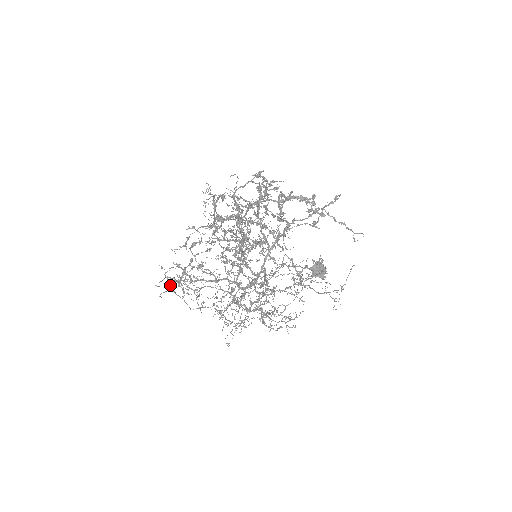
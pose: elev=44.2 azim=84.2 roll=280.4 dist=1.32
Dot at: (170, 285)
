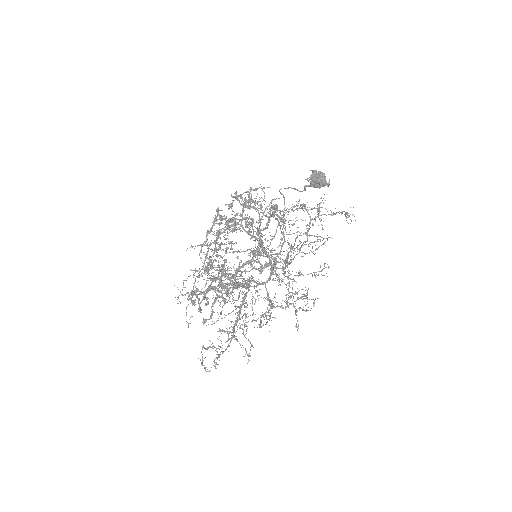
Dot at: occluded
